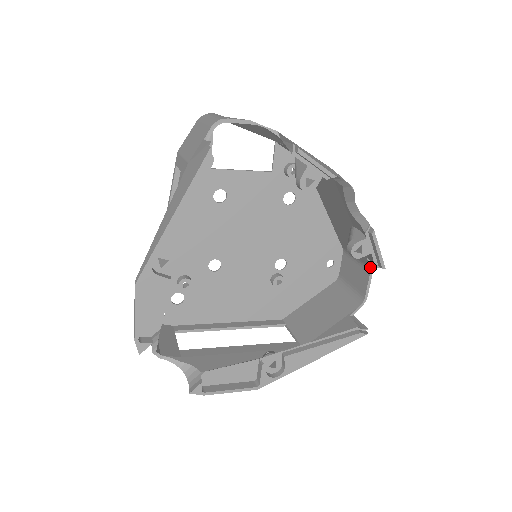
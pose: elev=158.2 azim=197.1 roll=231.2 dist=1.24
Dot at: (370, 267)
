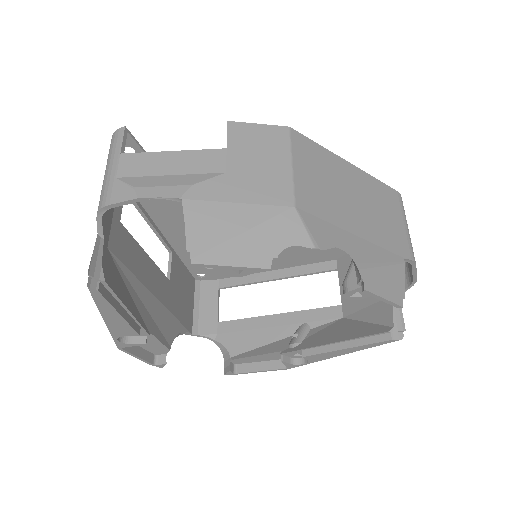
Dot at: (409, 262)
